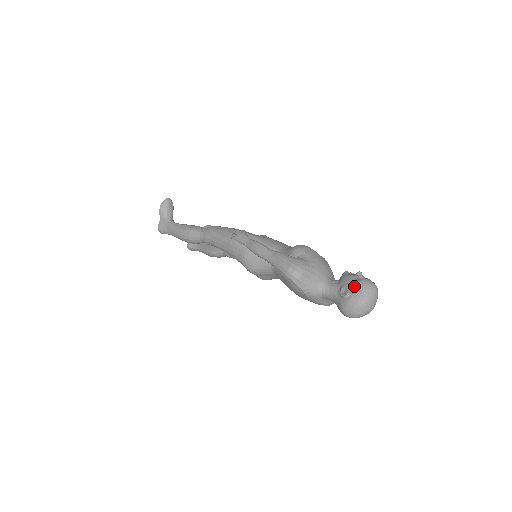
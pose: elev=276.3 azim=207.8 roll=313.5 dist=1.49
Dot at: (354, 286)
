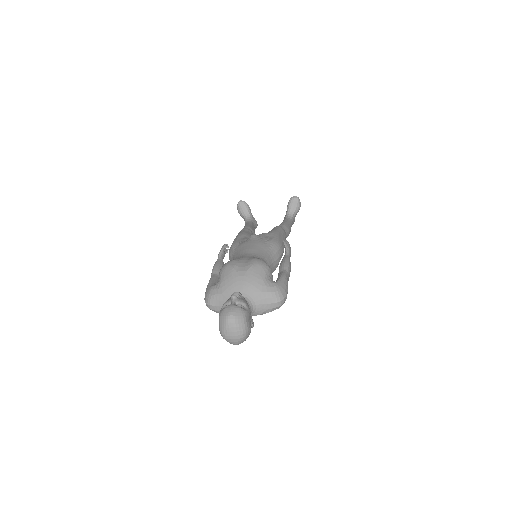
Dot at: occluded
